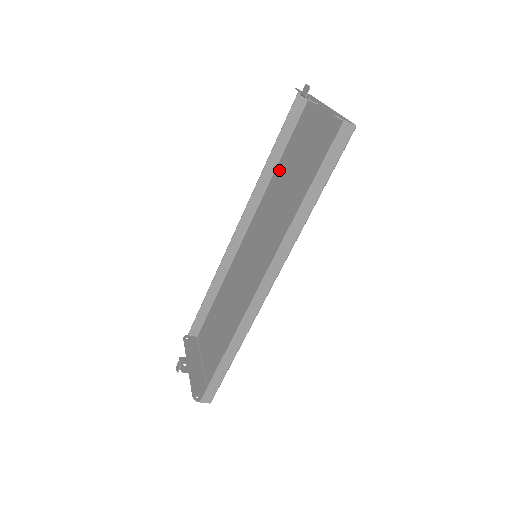
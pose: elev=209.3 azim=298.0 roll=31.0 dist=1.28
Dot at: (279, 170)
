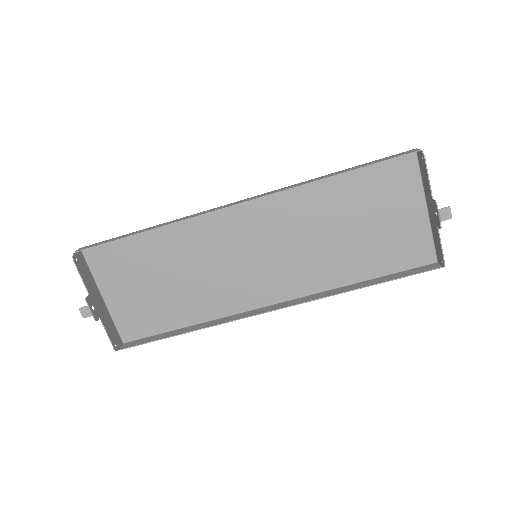
Dot at: (330, 187)
